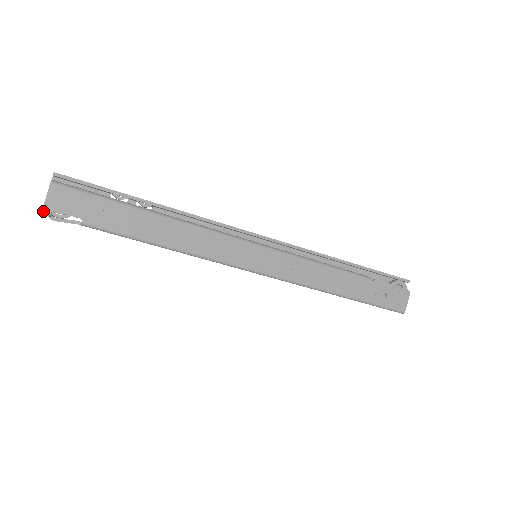
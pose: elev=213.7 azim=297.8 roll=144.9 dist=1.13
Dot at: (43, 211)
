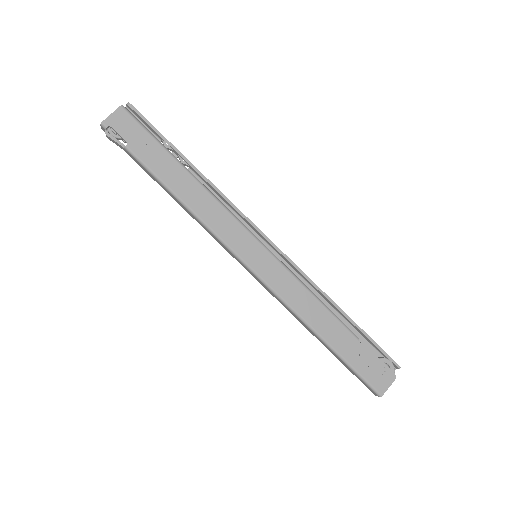
Dot at: (103, 122)
